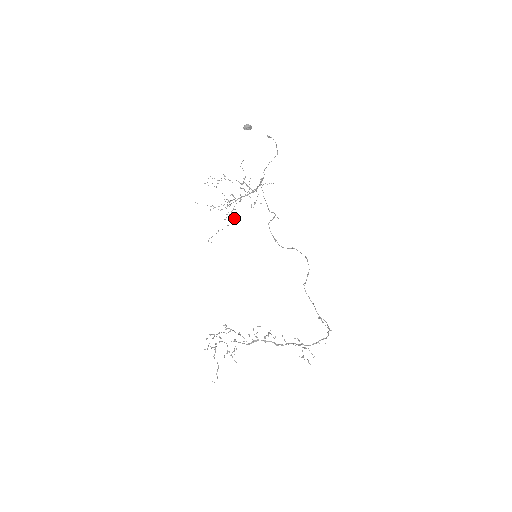
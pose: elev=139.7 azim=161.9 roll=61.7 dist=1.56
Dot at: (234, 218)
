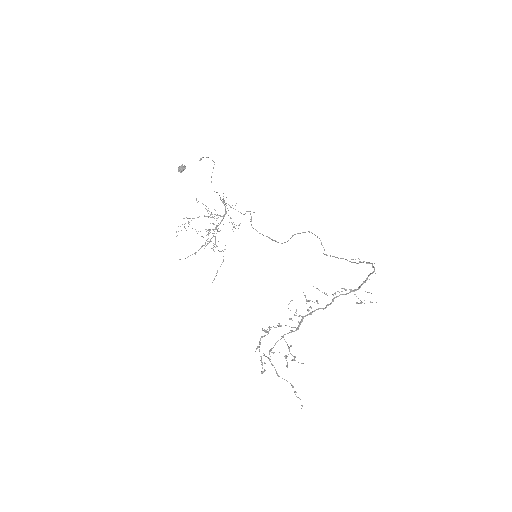
Dot at: occluded
